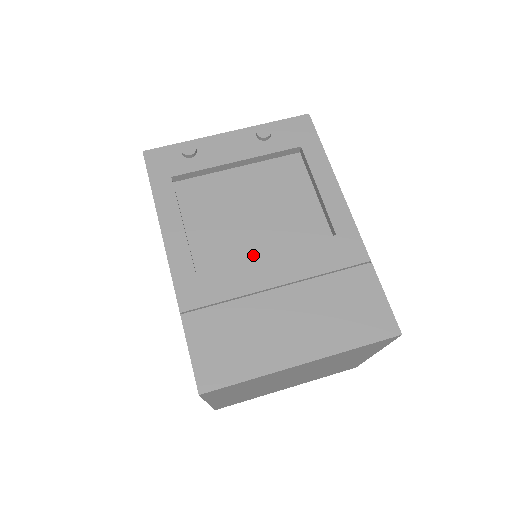
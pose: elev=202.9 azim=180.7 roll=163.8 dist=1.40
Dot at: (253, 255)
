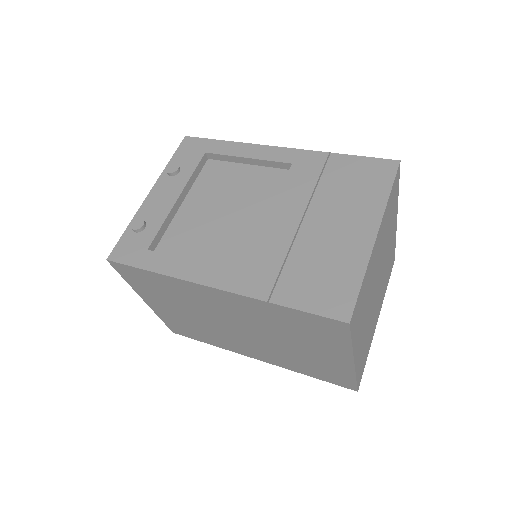
Dot at: (261, 229)
